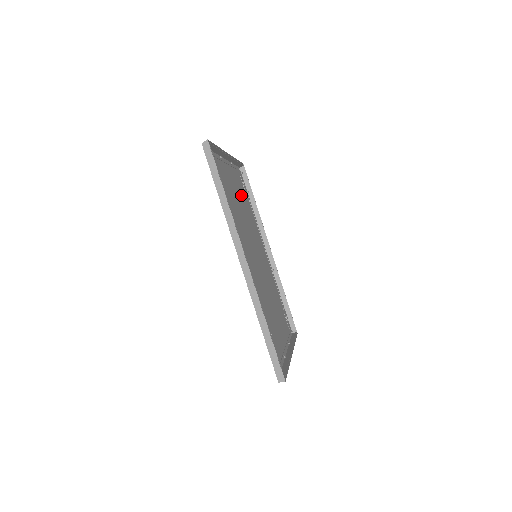
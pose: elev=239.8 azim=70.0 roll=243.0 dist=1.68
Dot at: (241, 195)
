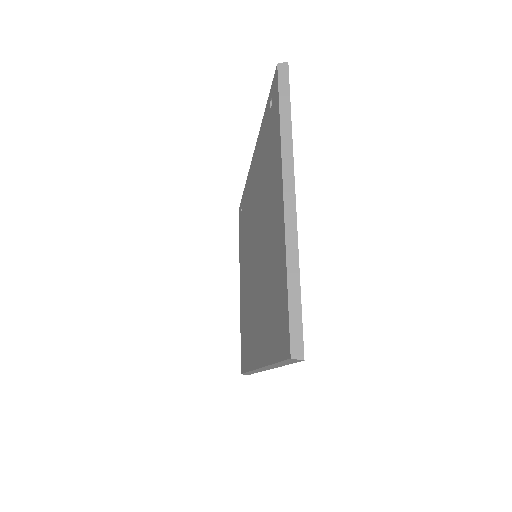
Dot at: (269, 175)
